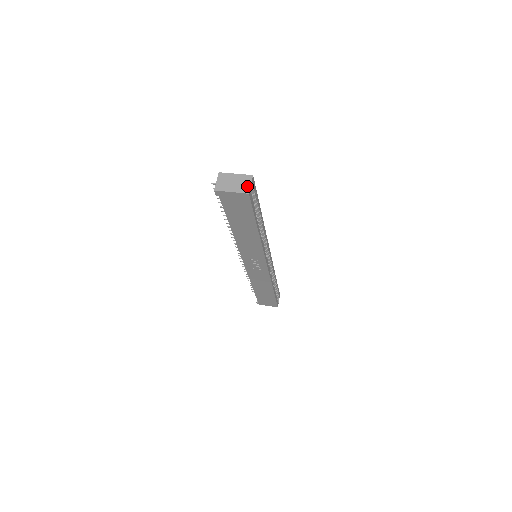
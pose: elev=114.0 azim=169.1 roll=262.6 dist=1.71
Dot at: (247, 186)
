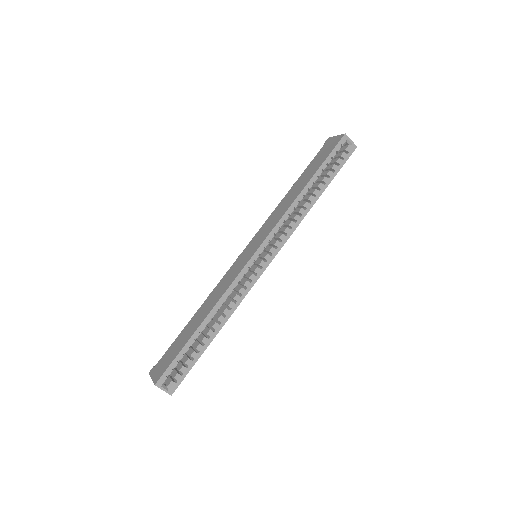
Dot at: occluded
